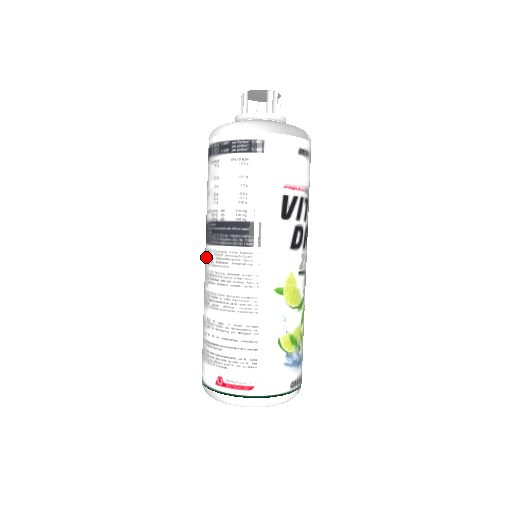
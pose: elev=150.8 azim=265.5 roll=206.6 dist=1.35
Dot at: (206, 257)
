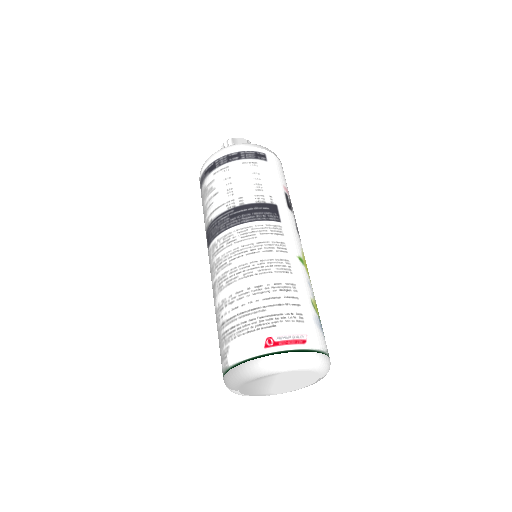
Dot at: (222, 243)
